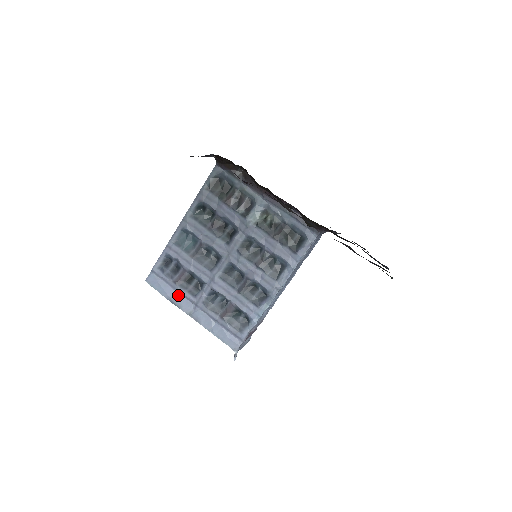
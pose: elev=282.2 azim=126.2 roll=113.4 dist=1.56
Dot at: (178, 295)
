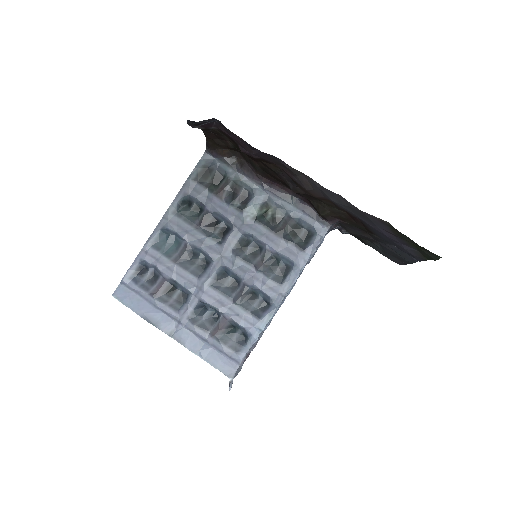
Dot at: (155, 311)
